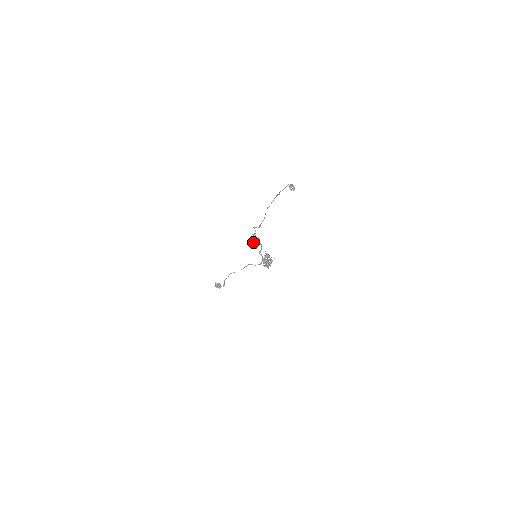
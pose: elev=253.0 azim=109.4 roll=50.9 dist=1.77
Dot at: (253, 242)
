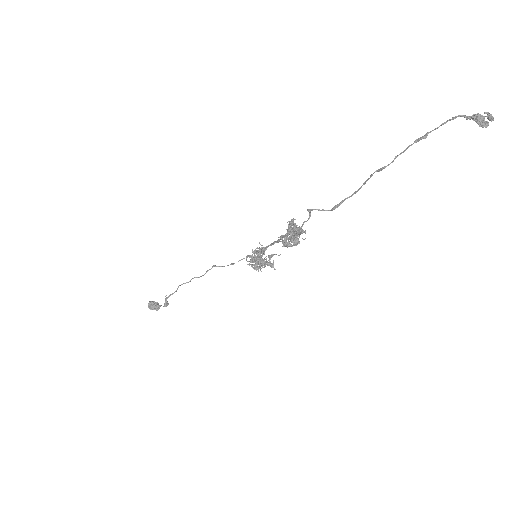
Dot at: (295, 237)
